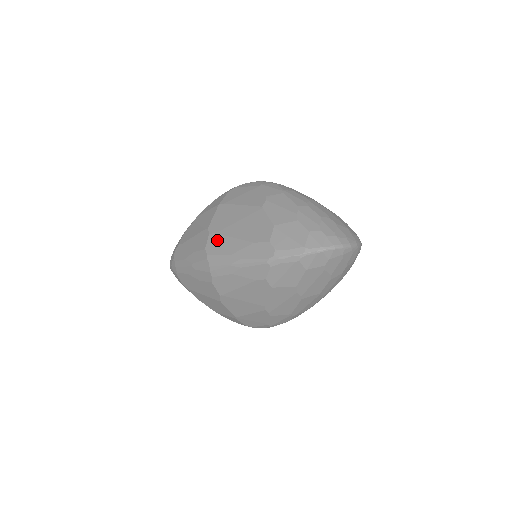
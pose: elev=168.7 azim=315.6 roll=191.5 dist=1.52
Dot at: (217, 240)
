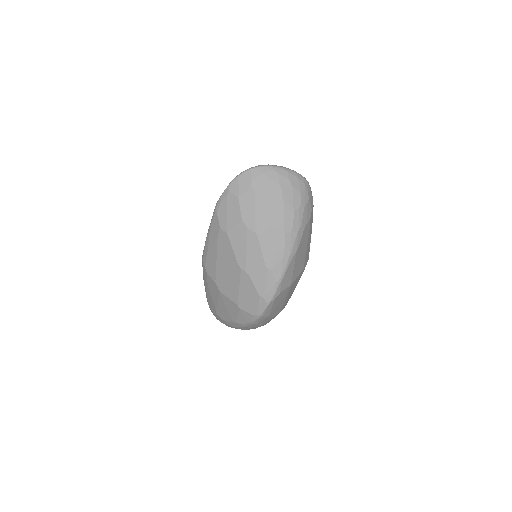
Dot at: occluded
